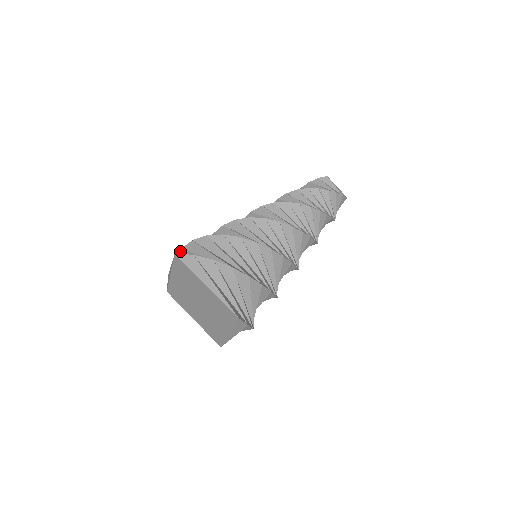
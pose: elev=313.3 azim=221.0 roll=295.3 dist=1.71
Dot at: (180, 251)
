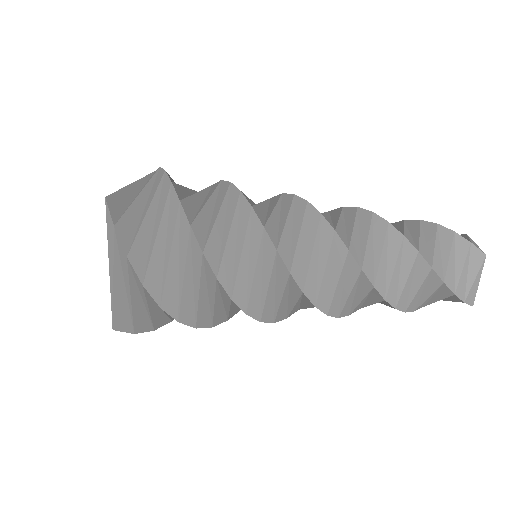
Dot at: (163, 172)
